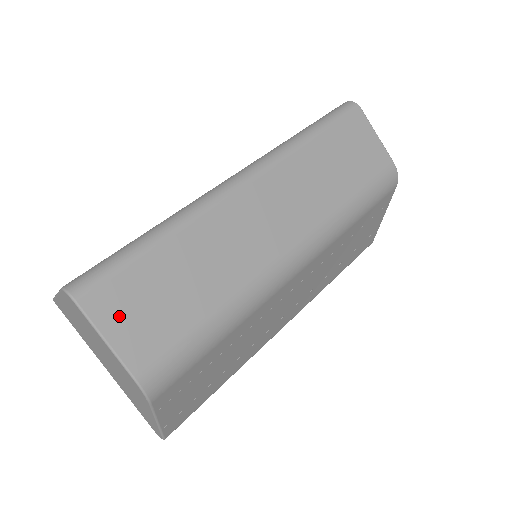
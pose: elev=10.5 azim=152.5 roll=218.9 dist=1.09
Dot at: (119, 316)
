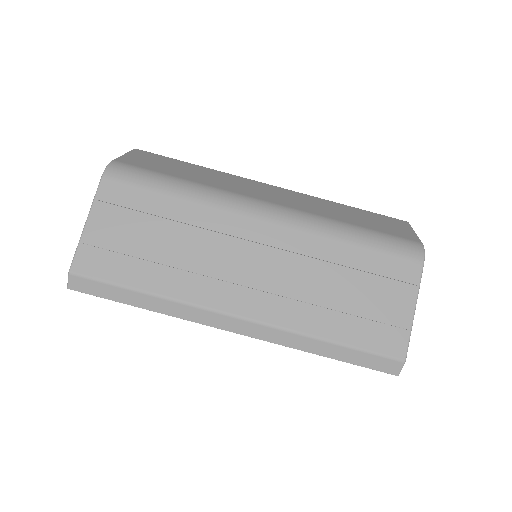
Dot at: (142, 157)
